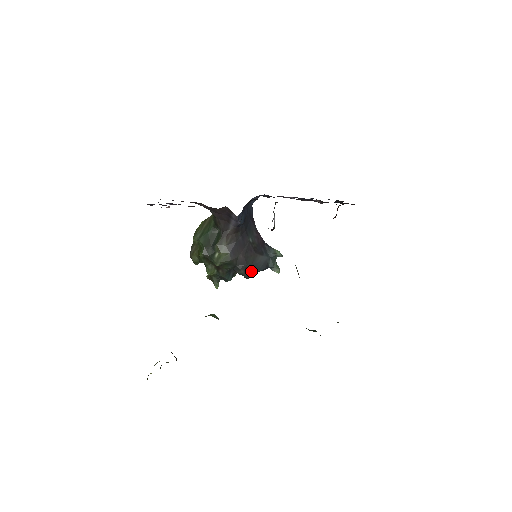
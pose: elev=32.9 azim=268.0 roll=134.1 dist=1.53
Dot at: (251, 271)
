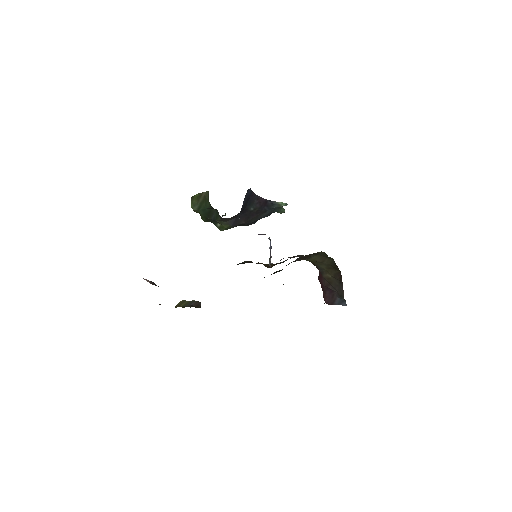
Dot at: (255, 221)
